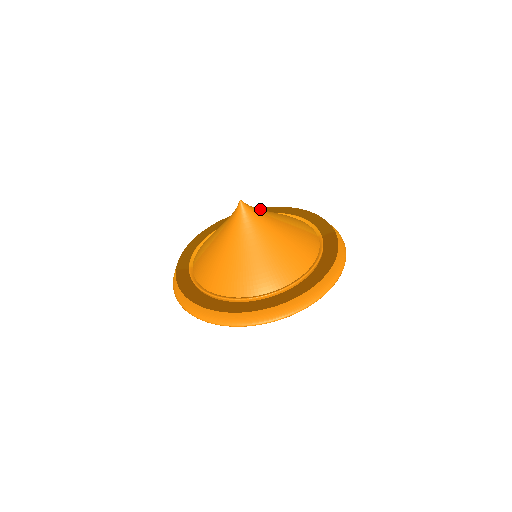
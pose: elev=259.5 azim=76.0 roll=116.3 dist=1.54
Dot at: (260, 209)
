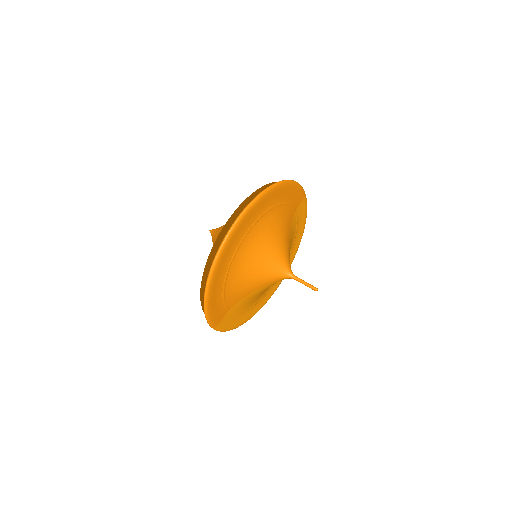
Dot at: occluded
